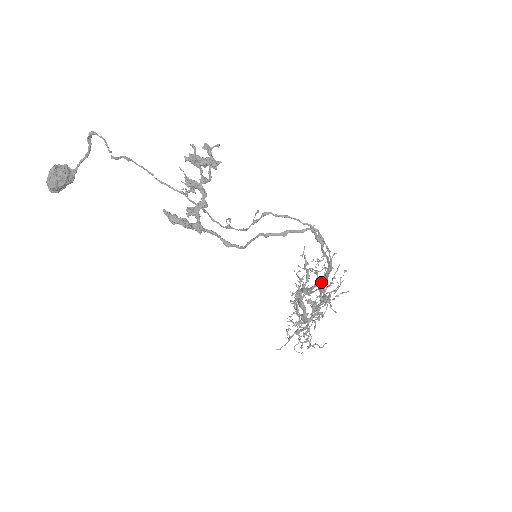
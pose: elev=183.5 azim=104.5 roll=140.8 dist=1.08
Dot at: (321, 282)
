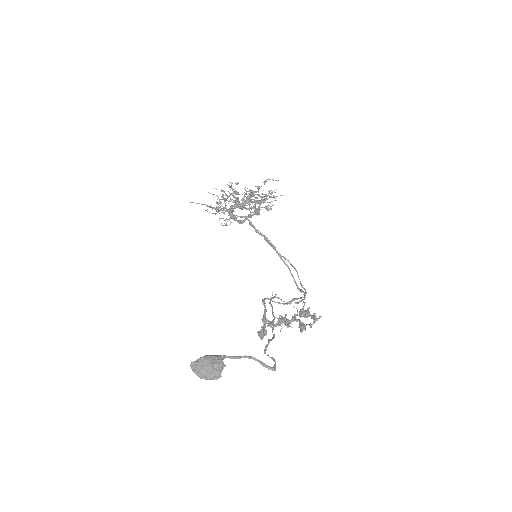
Dot at: (269, 242)
